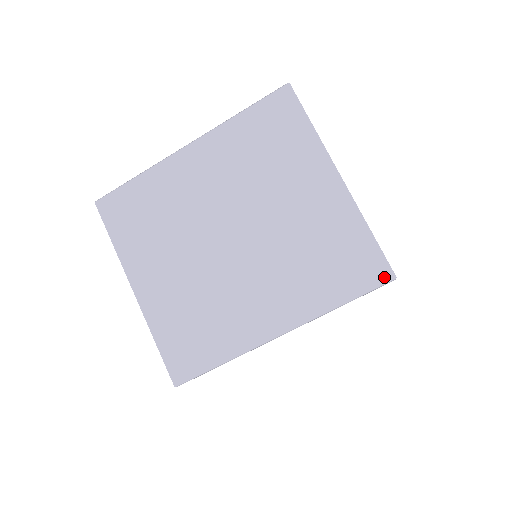
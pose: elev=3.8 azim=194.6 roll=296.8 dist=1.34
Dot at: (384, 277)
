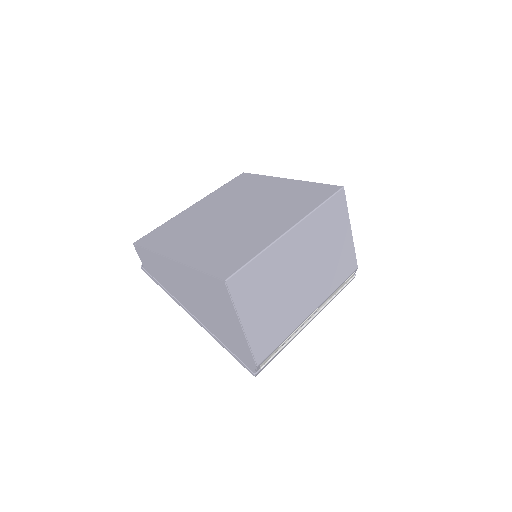
Dot at: (337, 189)
